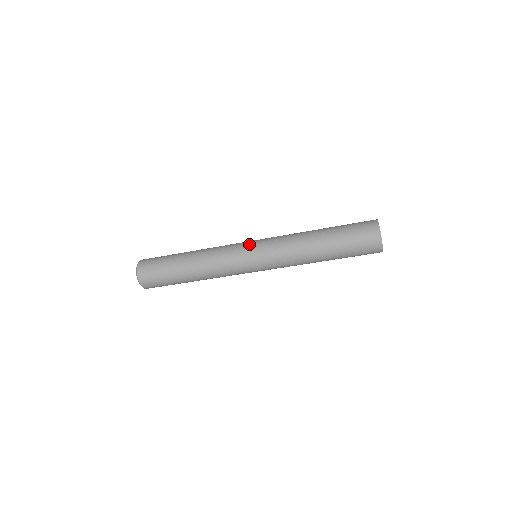
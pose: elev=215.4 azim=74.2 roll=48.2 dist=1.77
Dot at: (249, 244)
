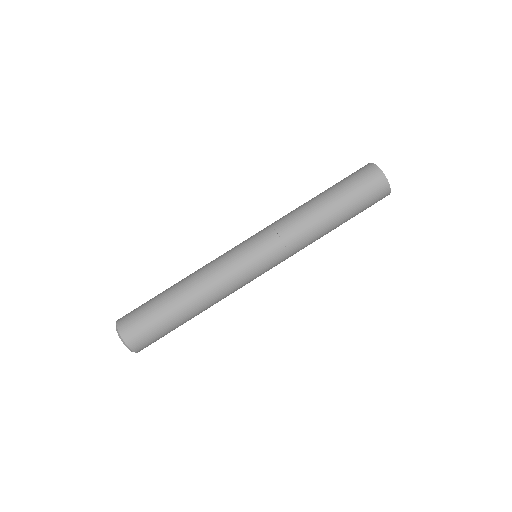
Dot at: occluded
